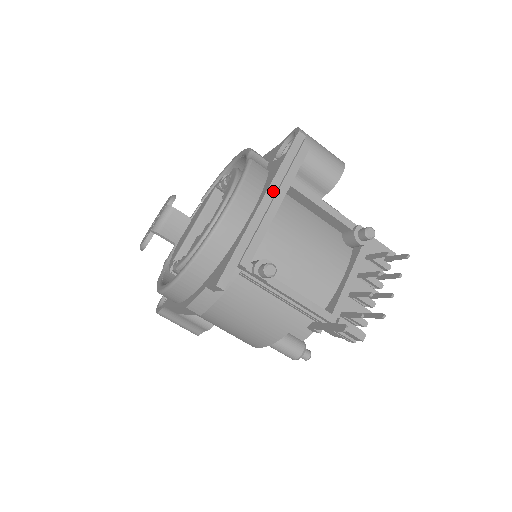
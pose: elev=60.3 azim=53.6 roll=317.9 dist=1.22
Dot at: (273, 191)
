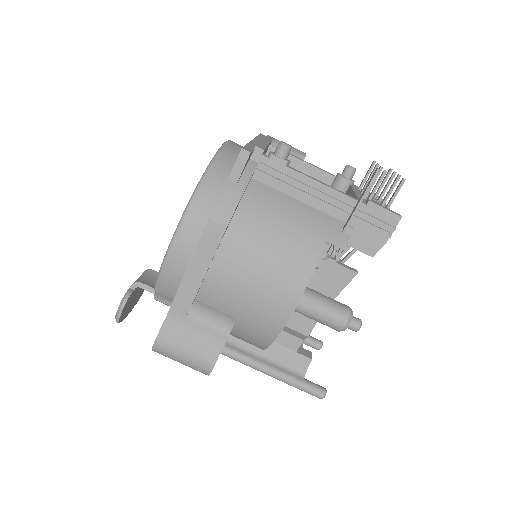
Dot at: (259, 140)
